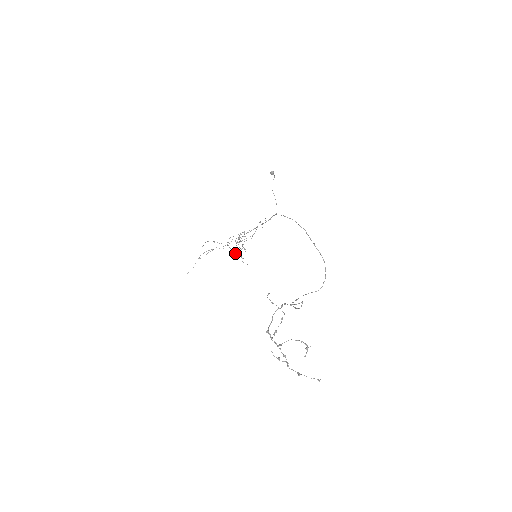
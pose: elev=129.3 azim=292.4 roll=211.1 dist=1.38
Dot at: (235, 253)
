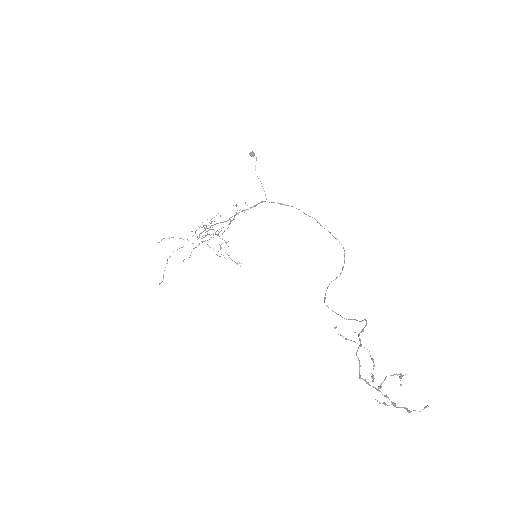
Dot at: occluded
